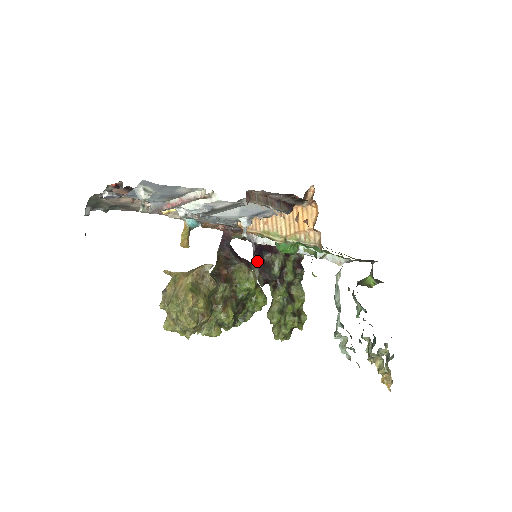
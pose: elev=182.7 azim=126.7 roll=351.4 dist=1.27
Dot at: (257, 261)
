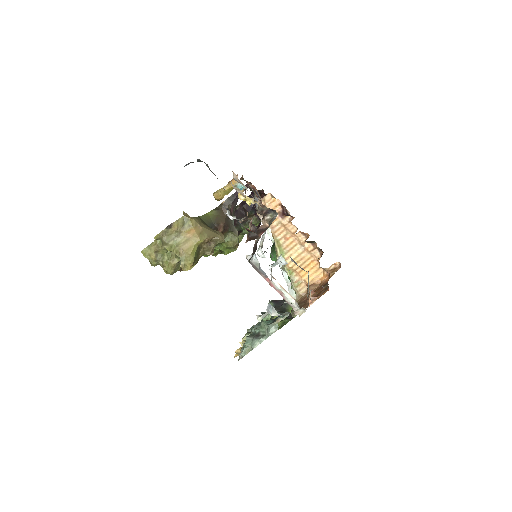
Dot at: (241, 207)
